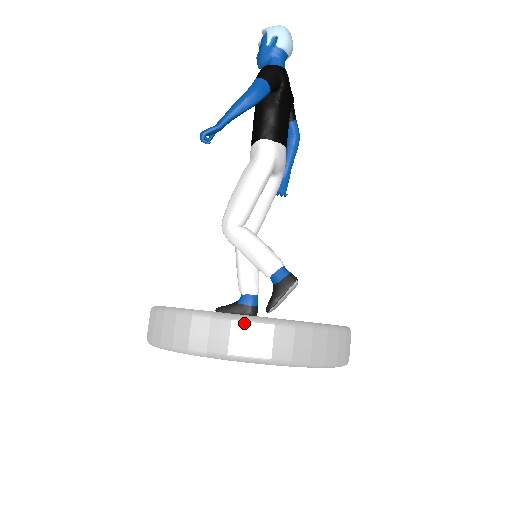
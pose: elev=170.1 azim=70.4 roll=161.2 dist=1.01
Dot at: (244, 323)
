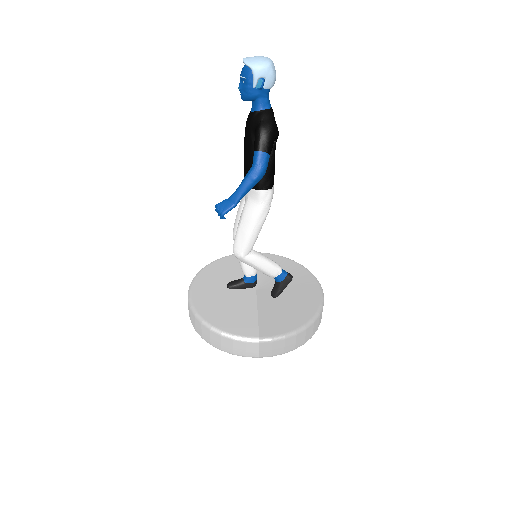
Dot at: (280, 341)
